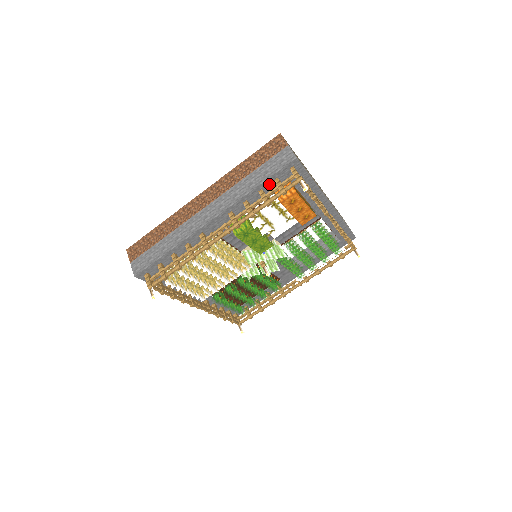
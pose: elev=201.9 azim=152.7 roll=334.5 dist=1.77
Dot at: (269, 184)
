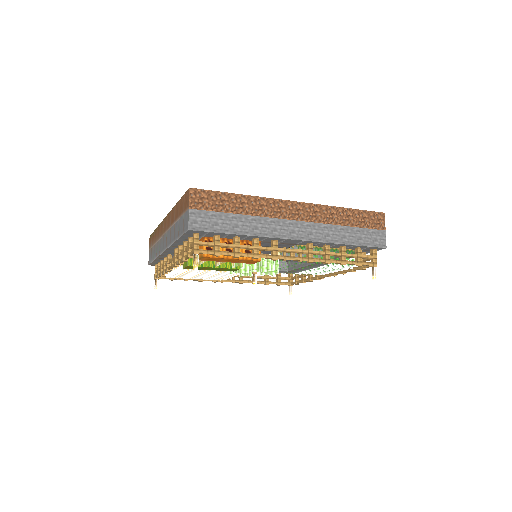
Dot at: (187, 239)
